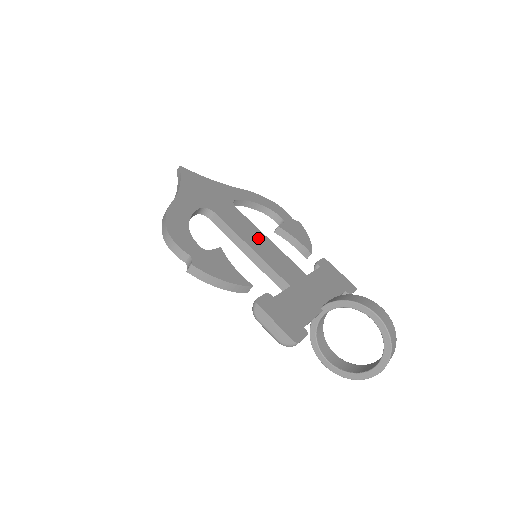
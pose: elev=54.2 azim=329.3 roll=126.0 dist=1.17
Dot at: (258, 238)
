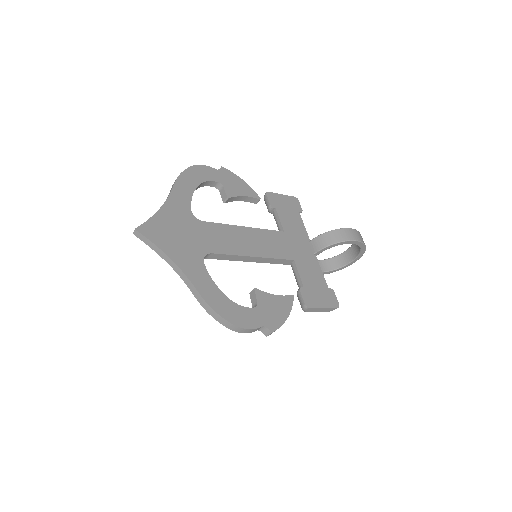
Dot at: (243, 237)
